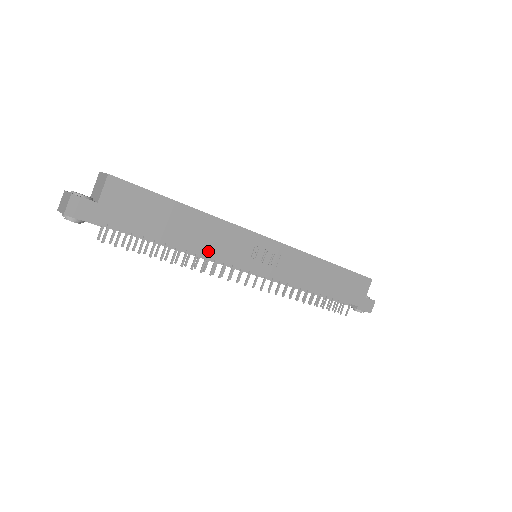
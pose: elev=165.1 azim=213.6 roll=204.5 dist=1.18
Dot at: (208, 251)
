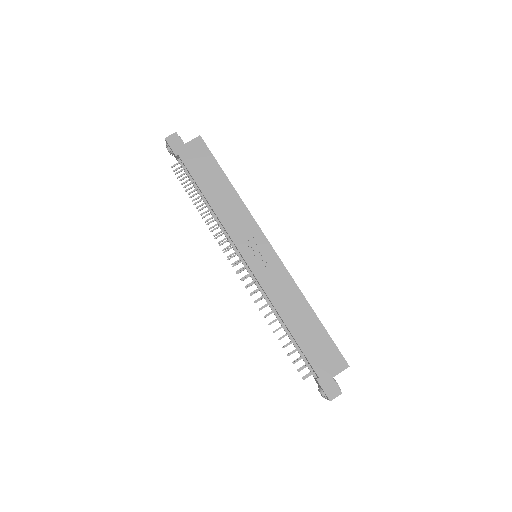
Dot at: (222, 216)
